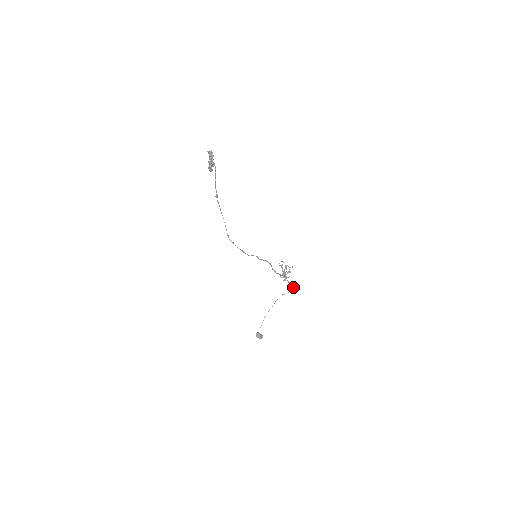
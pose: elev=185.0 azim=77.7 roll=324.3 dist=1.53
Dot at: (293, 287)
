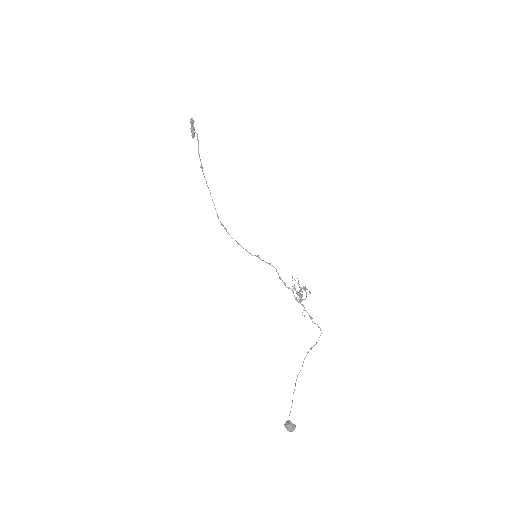
Dot at: (321, 333)
